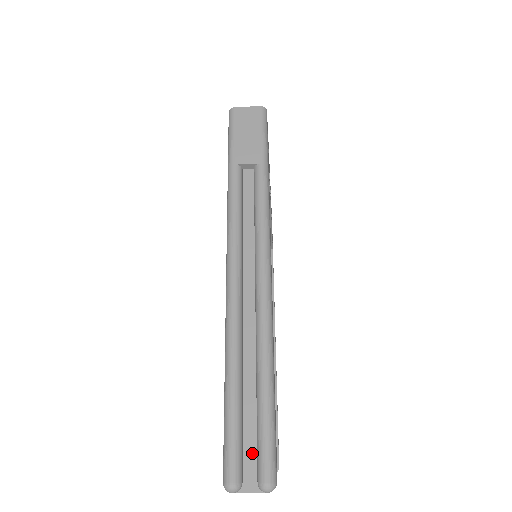
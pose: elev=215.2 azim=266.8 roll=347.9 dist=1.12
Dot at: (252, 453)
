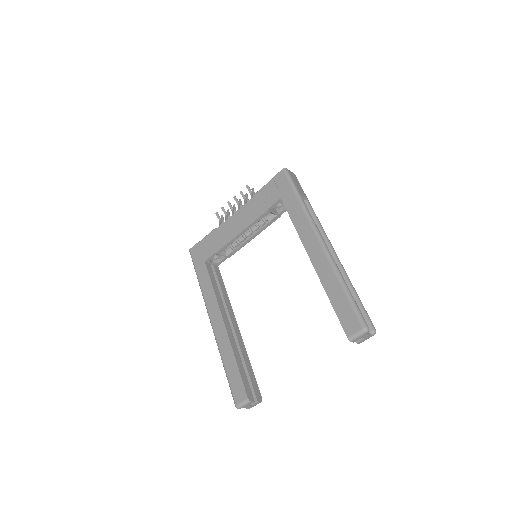
Dot at: occluded
